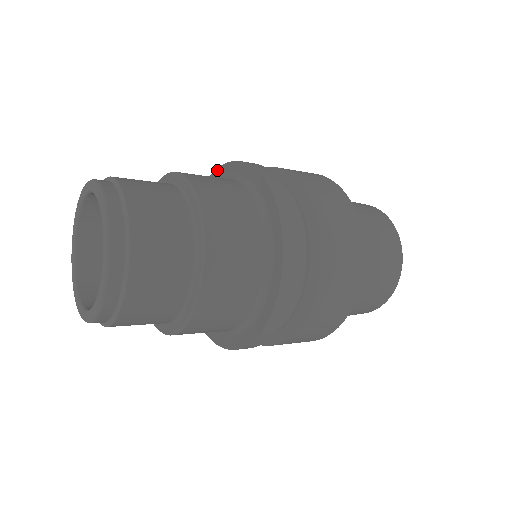
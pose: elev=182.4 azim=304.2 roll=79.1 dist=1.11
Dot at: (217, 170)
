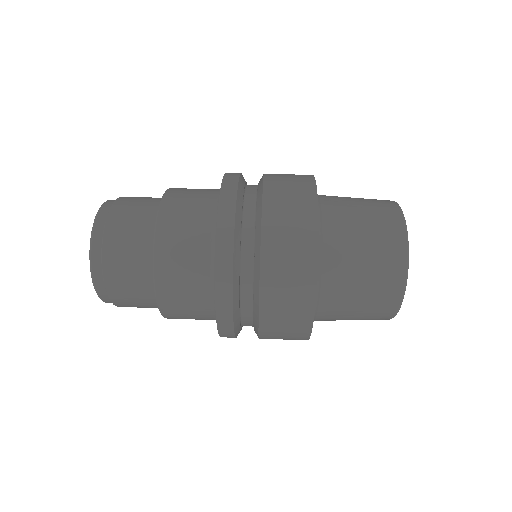
Dot at: (216, 233)
